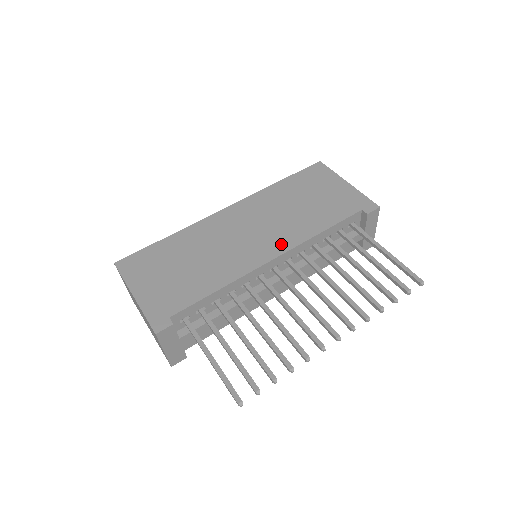
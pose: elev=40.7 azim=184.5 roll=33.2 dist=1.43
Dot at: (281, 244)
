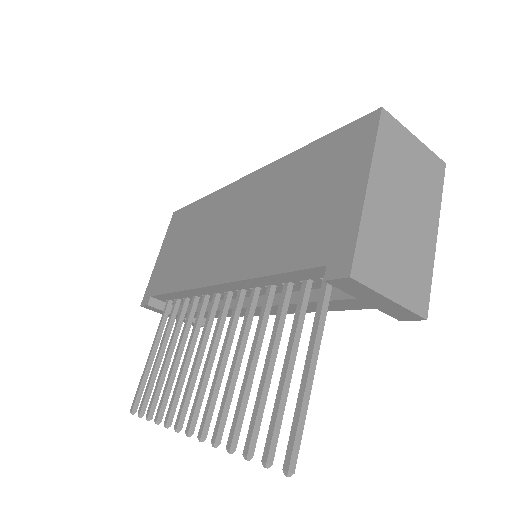
Dot at: (230, 267)
